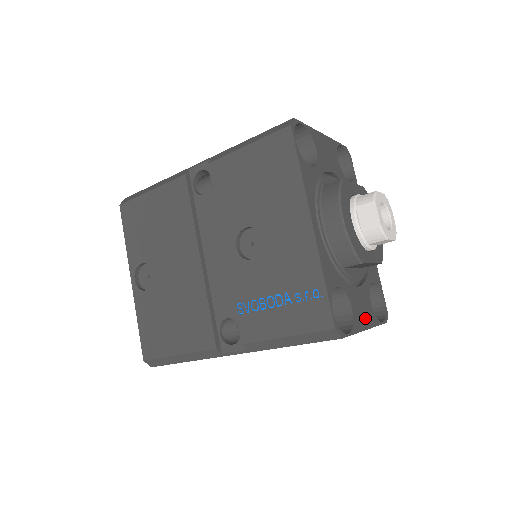
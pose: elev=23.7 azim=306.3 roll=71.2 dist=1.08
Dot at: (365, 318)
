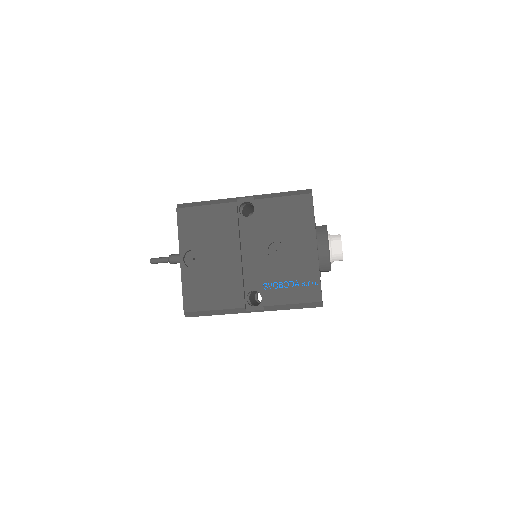
Dot at: occluded
